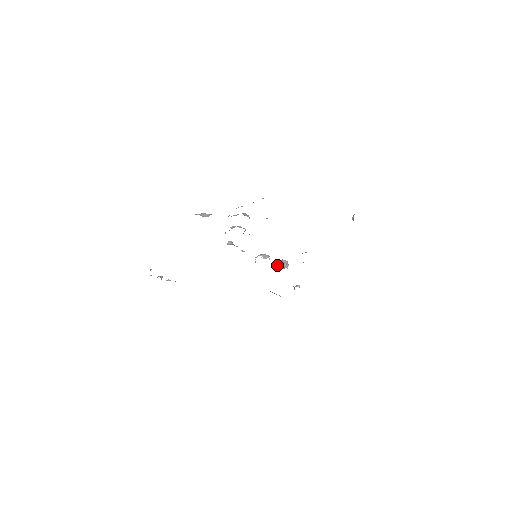
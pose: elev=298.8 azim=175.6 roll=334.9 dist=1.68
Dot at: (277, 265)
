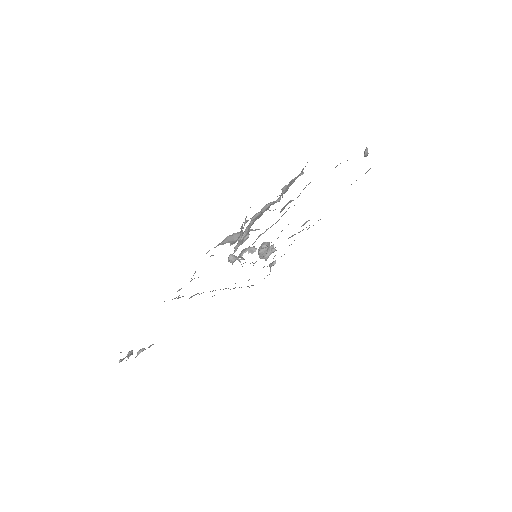
Dot at: (263, 253)
